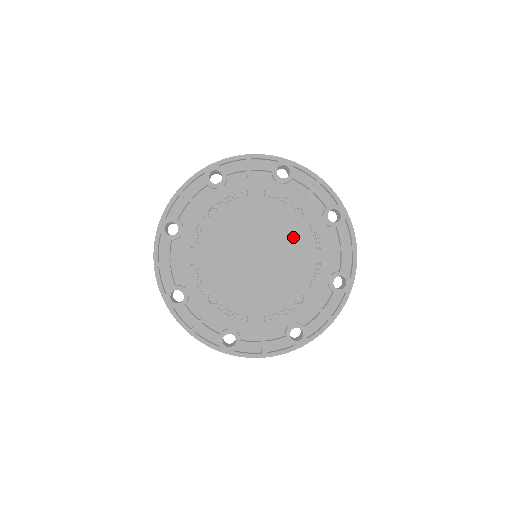
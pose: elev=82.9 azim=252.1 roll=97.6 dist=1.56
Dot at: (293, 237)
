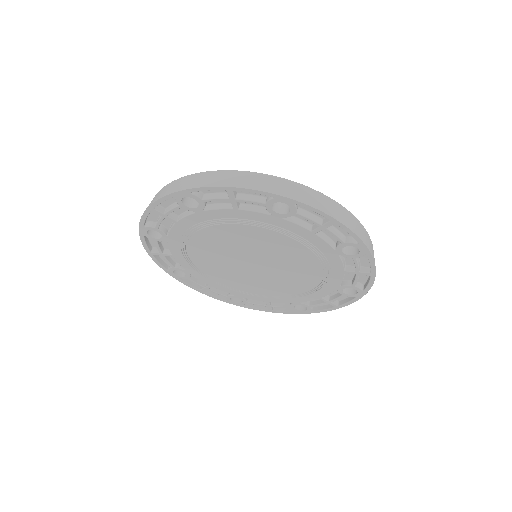
Dot at: (296, 259)
